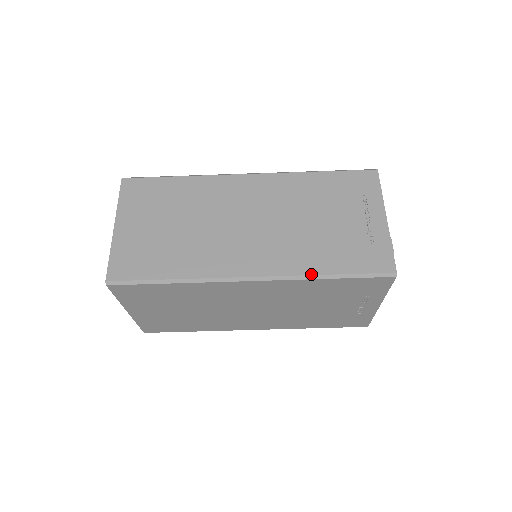
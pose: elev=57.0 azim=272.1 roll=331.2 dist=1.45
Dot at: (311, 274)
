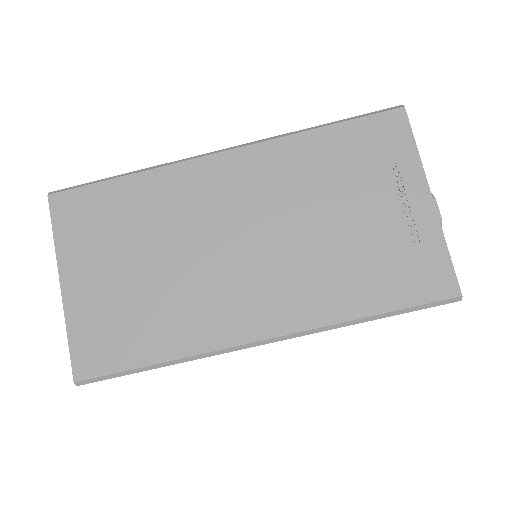
Dot at: (296, 131)
